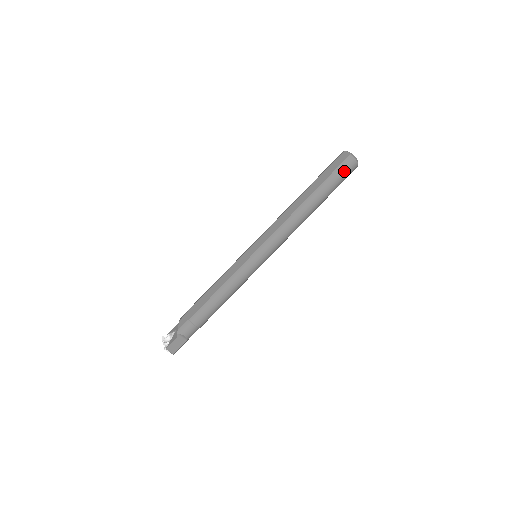
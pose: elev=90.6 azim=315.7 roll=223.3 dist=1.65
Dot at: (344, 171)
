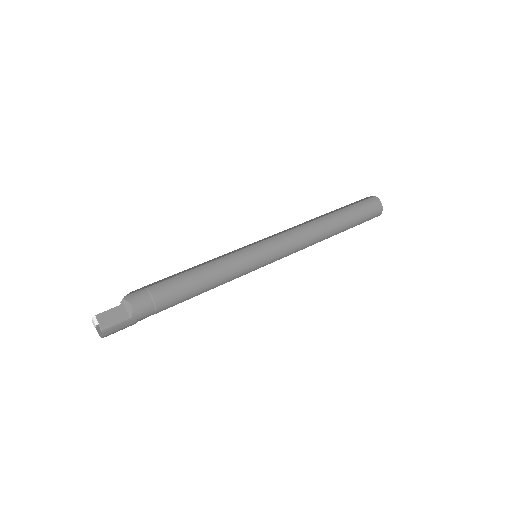
Dot at: (368, 205)
